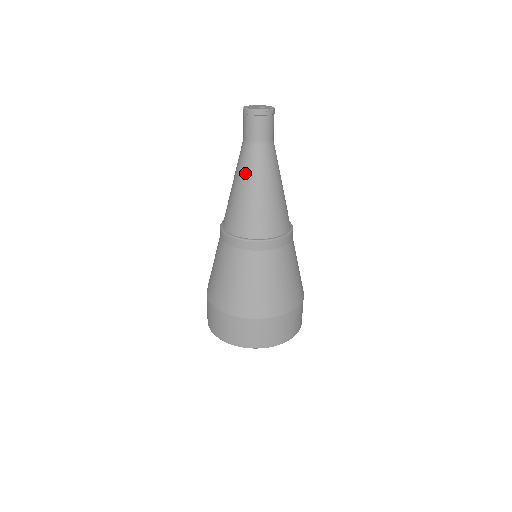
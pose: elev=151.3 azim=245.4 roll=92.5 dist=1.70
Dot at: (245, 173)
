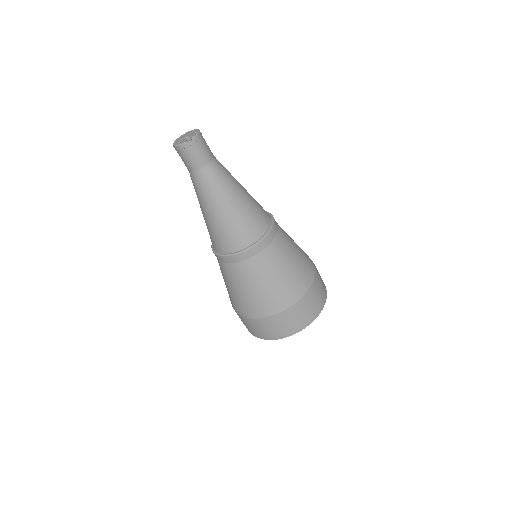
Dot at: (200, 199)
